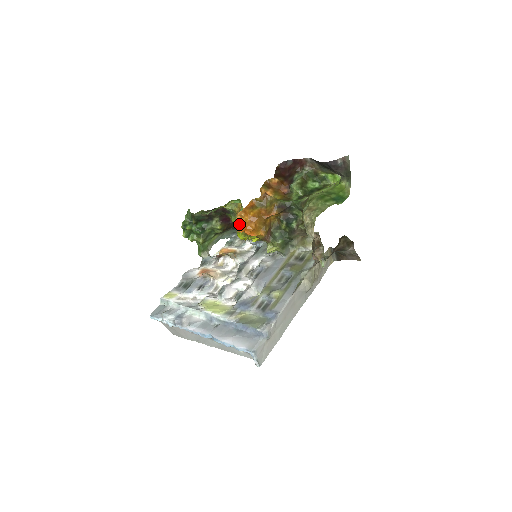
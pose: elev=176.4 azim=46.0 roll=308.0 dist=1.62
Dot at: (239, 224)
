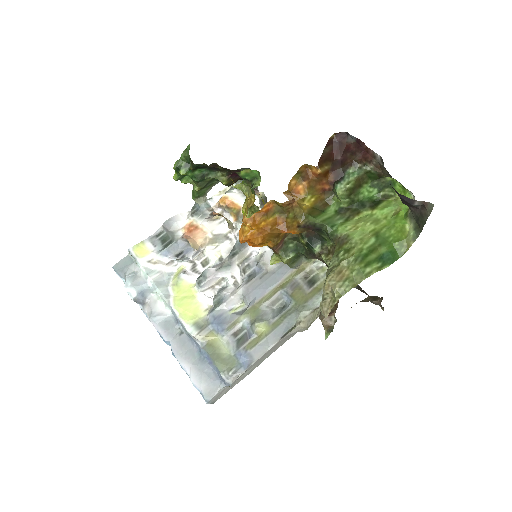
Dot at: (242, 229)
